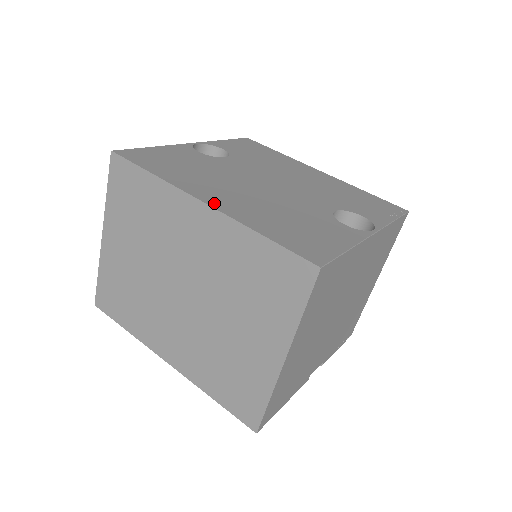
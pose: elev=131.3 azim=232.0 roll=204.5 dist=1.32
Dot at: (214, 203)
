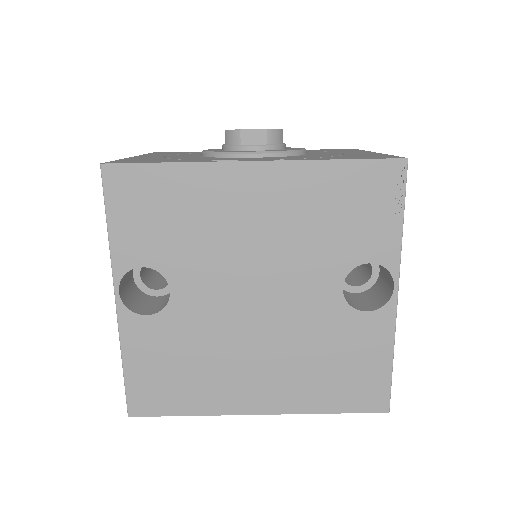
Dot at: (266, 408)
